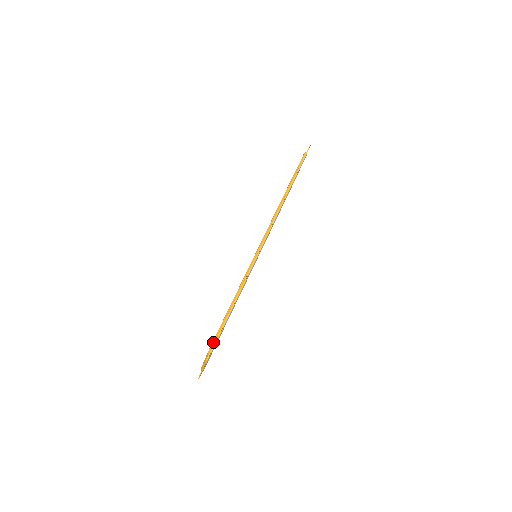
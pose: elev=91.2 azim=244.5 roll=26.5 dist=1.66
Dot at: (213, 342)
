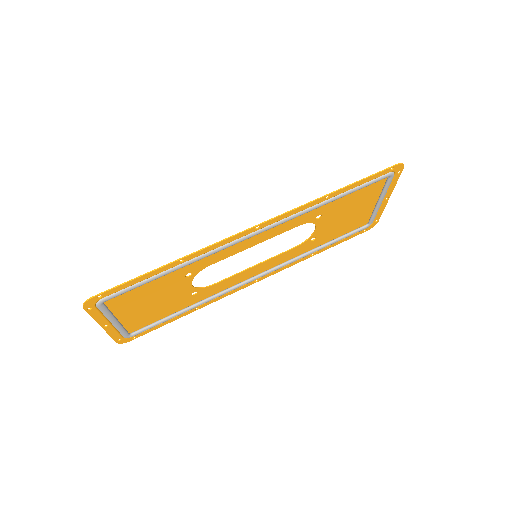
Dot at: (106, 294)
